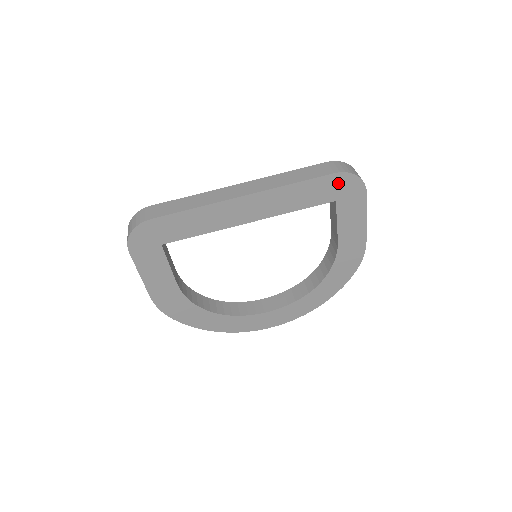
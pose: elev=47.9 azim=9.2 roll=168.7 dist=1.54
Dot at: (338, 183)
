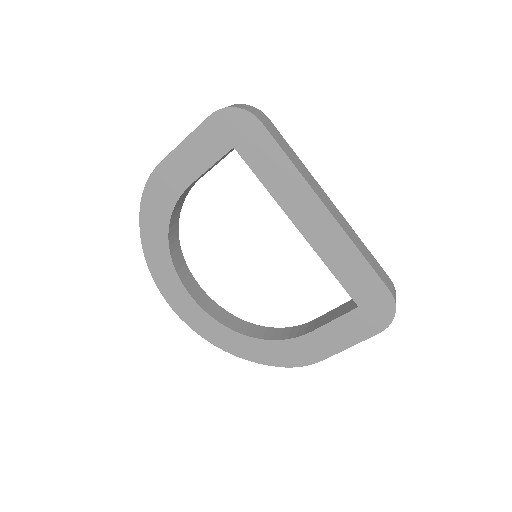
Dot at: (380, 299)
